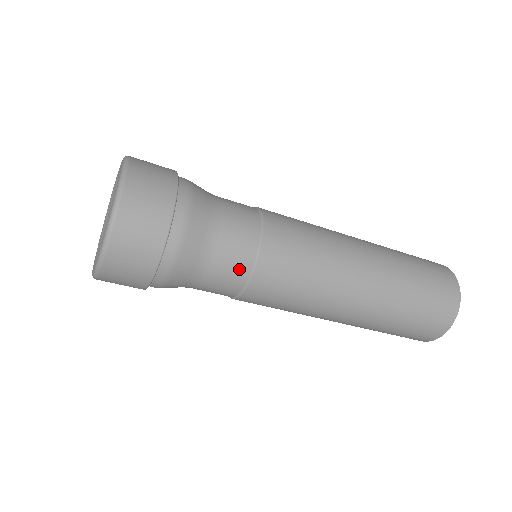
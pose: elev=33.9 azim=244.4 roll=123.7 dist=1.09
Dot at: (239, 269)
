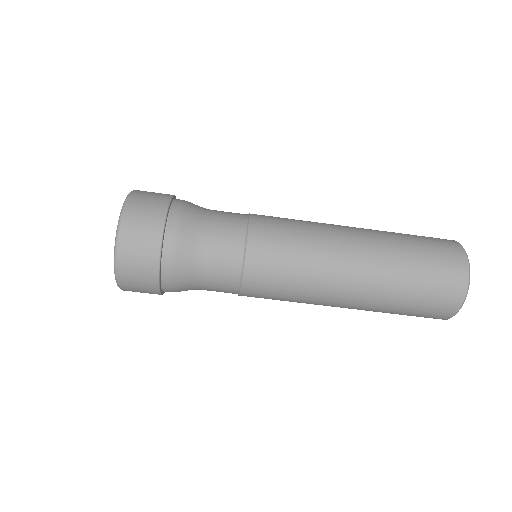
Dot at: (233, 240)
